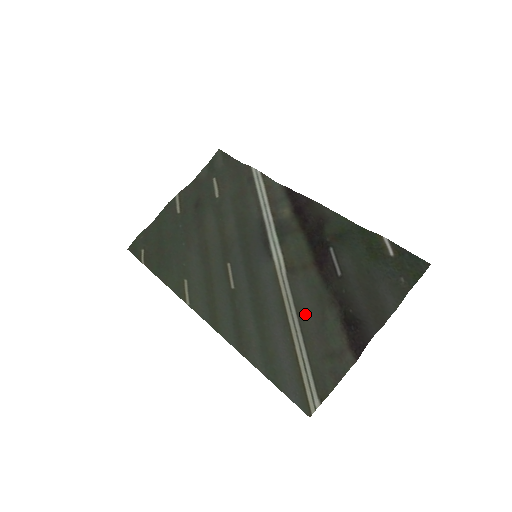
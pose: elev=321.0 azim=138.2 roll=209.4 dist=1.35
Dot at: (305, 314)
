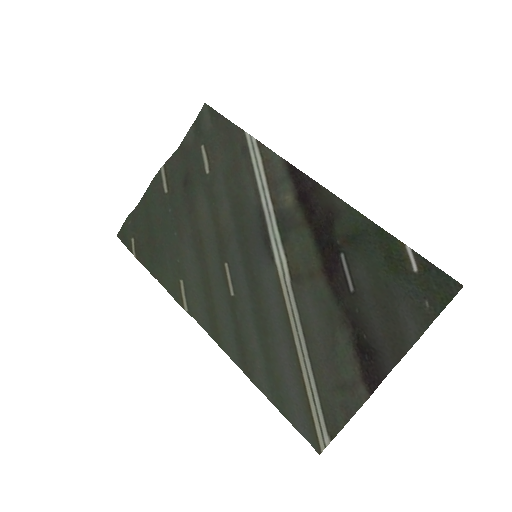
Dot at: (313, 335)
